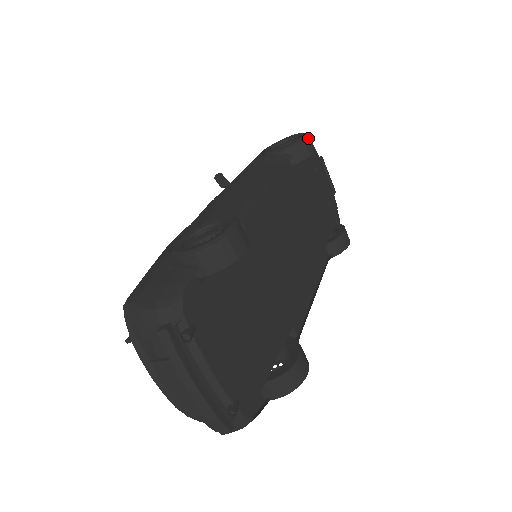
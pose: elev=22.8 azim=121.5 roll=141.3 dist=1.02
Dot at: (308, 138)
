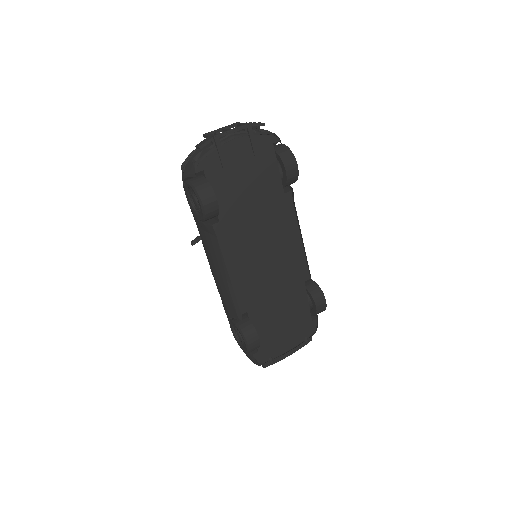
Dot at: (205, 206)
